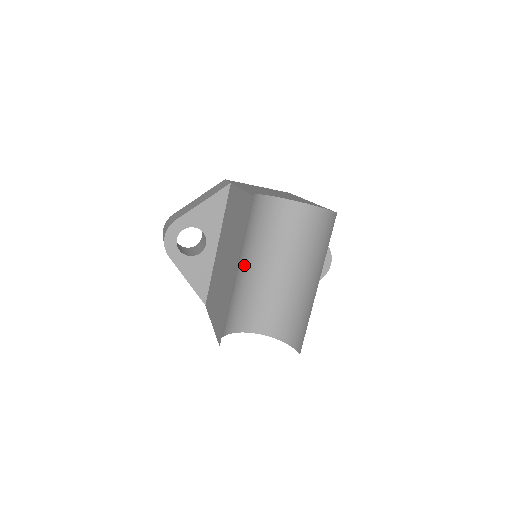
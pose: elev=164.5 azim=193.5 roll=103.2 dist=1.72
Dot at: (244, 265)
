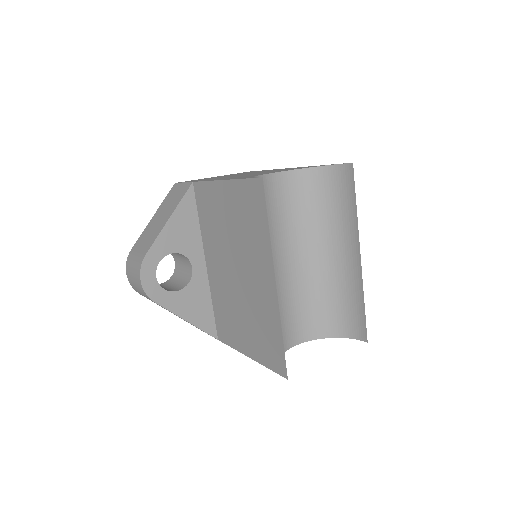
Dot at: occluded
